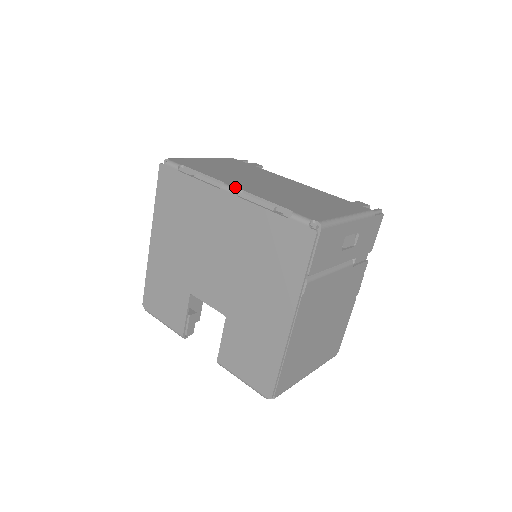
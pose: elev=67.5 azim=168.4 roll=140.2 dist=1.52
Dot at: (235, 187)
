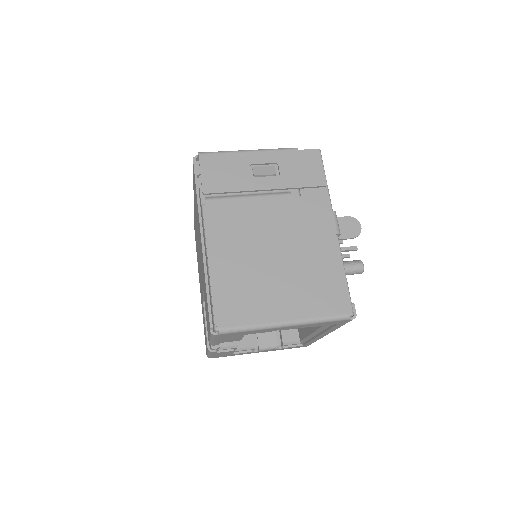
Dot at: occluded
